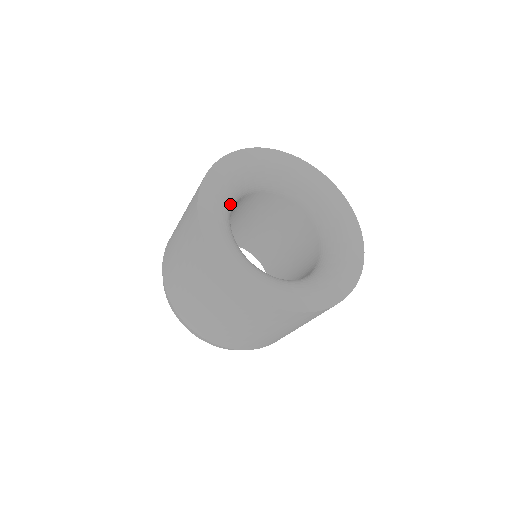
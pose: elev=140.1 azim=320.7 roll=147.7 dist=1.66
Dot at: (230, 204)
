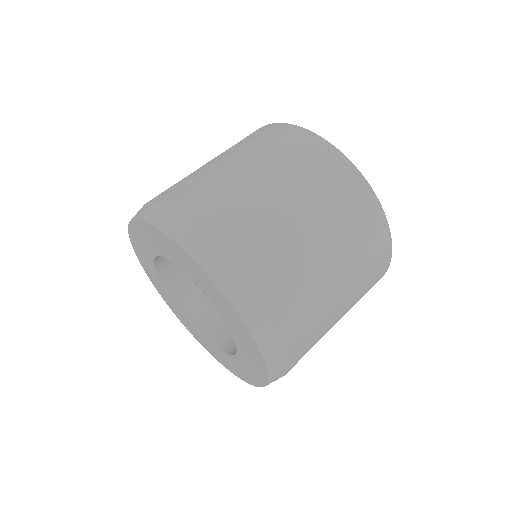
Dot at: occluded
